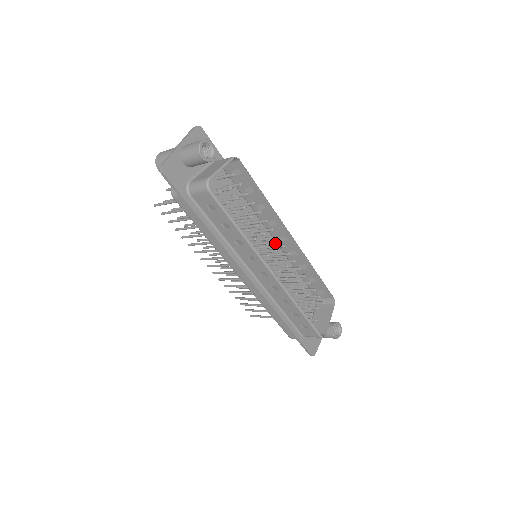
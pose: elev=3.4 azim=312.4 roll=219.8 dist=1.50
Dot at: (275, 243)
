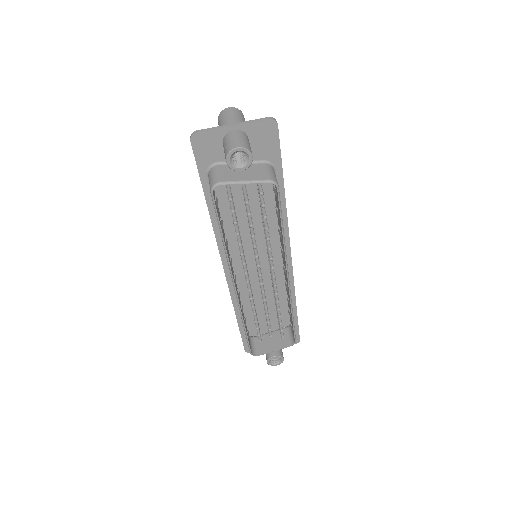
Dot at: occluded
